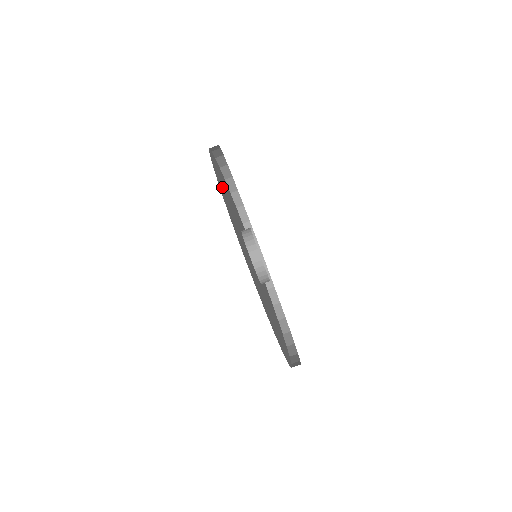
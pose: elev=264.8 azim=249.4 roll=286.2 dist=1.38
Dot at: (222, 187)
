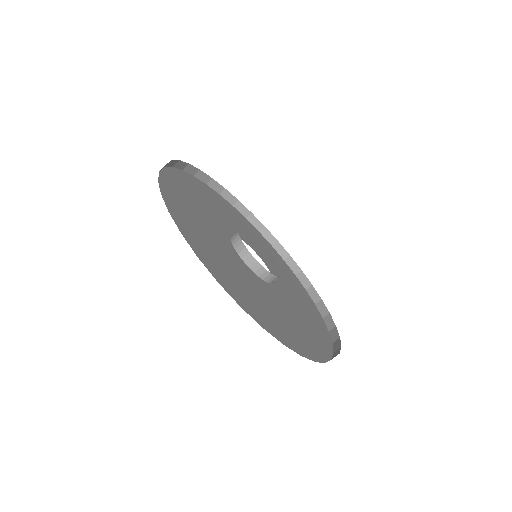
Dot at: (195, 190)
